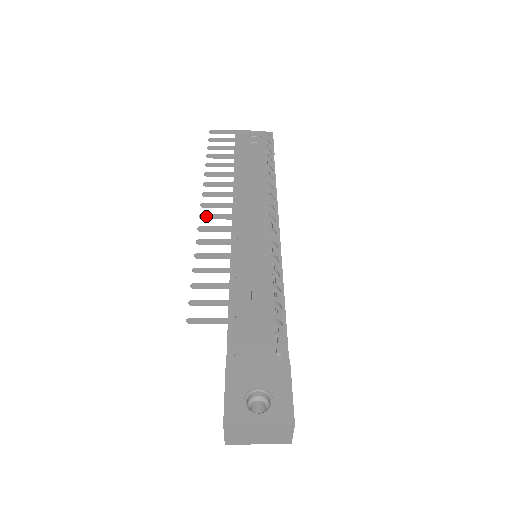
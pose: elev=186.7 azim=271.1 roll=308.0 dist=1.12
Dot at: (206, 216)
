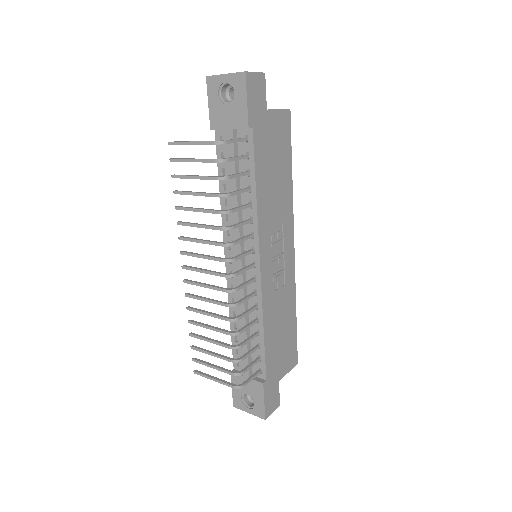
Dot at: (187, 283)
